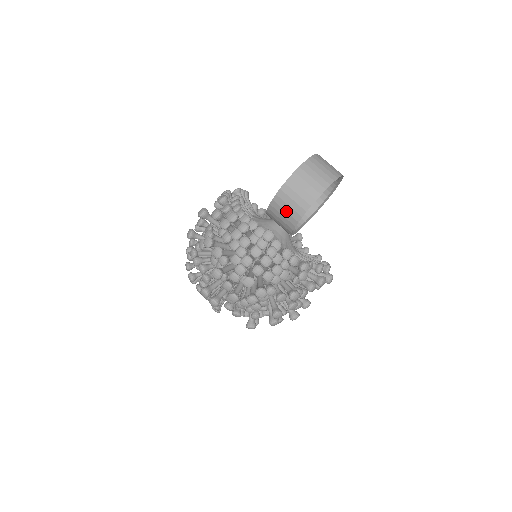
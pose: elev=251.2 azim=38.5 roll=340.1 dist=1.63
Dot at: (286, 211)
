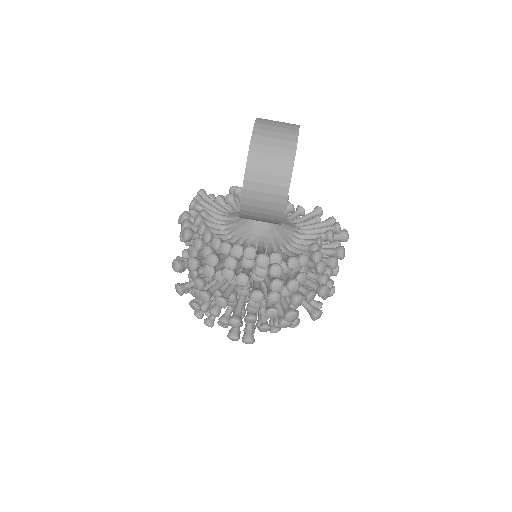
Dot at: (262, 213)
